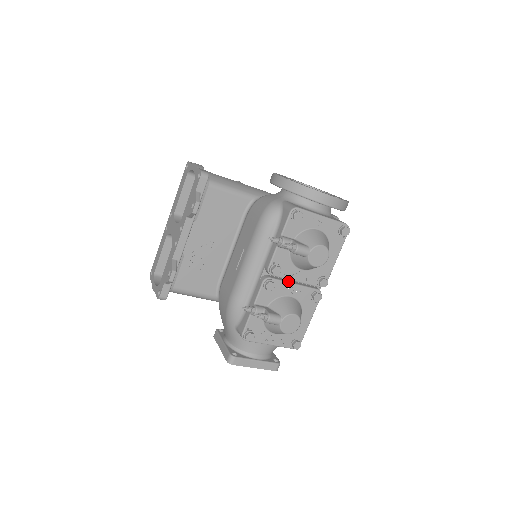
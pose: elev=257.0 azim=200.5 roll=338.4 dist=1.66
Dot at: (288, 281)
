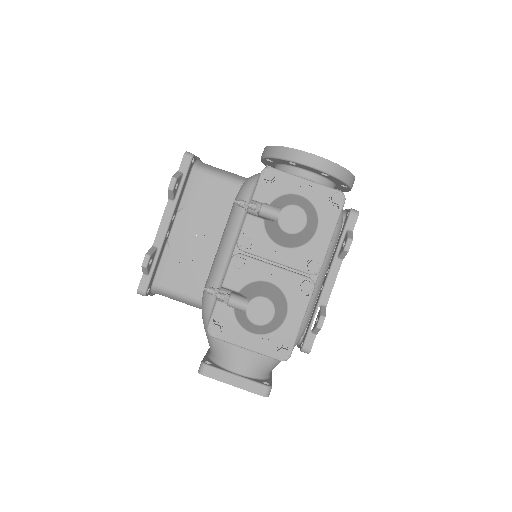
Dot at: (266, 262)
